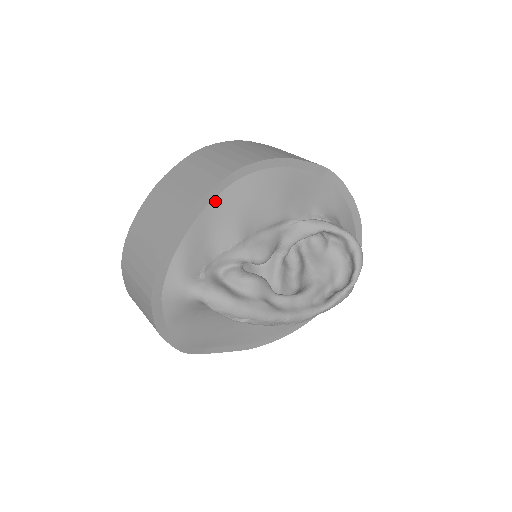
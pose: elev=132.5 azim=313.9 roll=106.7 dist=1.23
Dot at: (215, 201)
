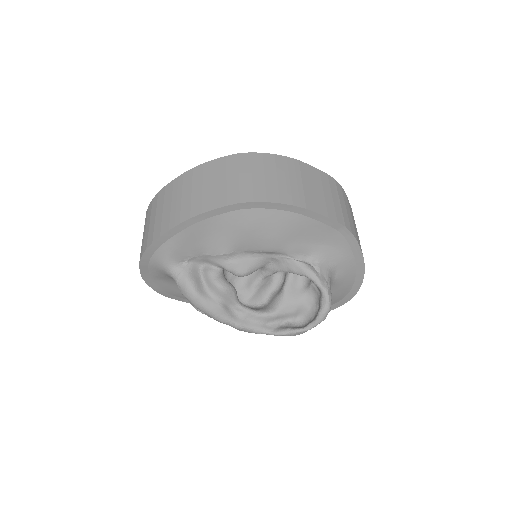
Dot at: (215, 218)
